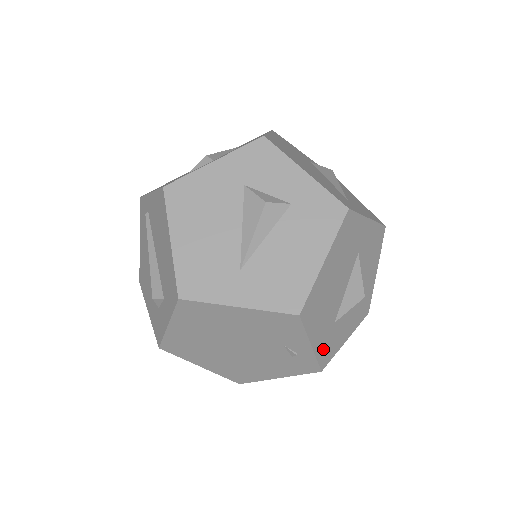
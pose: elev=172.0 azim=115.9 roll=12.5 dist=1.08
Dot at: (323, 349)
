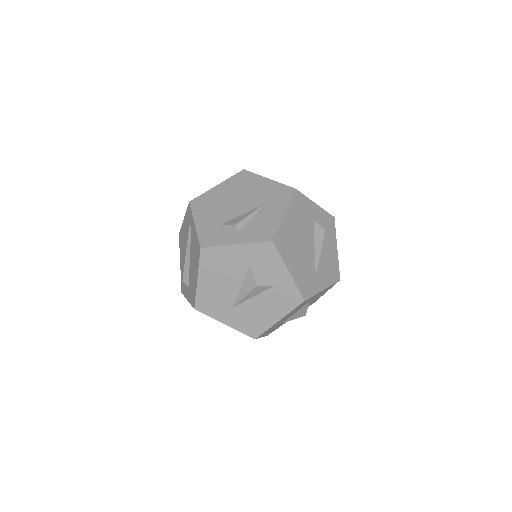
Dot at: (270, 332)
